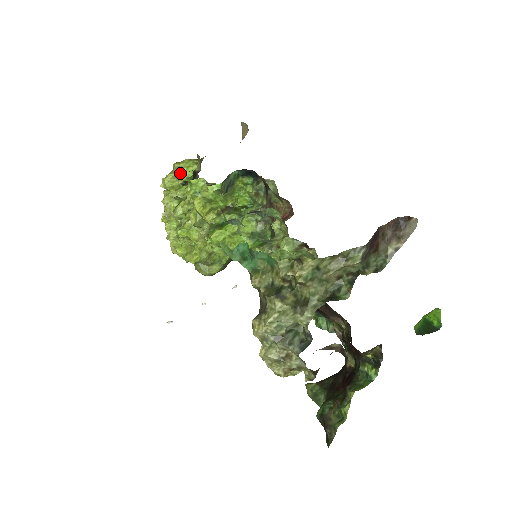
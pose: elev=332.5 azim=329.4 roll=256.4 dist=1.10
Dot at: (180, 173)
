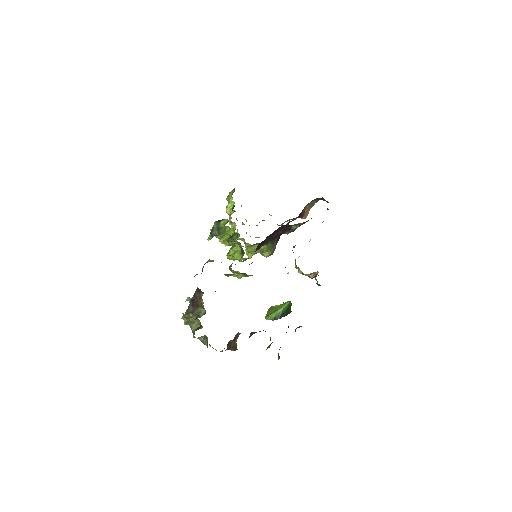
Dot at: (229, 205)
